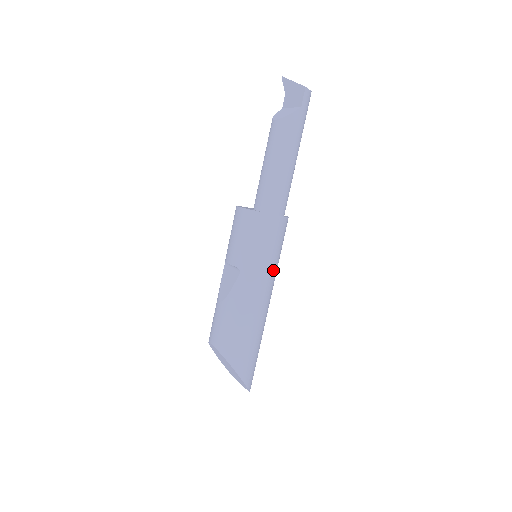
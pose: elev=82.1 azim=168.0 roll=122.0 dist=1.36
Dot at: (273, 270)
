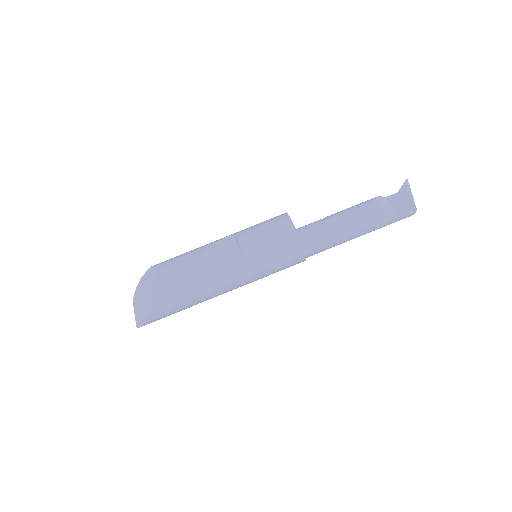
Dot at: (257, 279)
